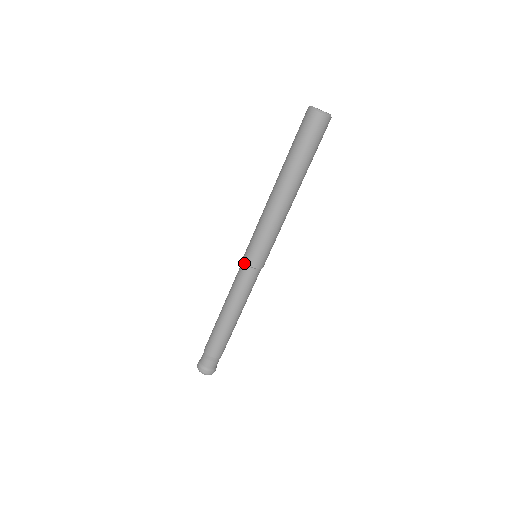
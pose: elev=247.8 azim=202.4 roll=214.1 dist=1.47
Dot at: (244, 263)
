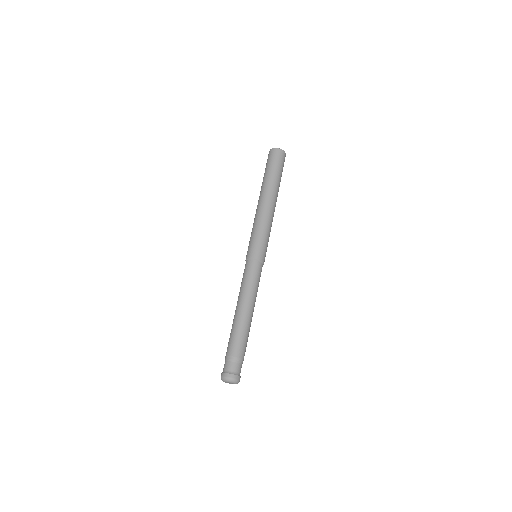
Dot at: (247, 260)
